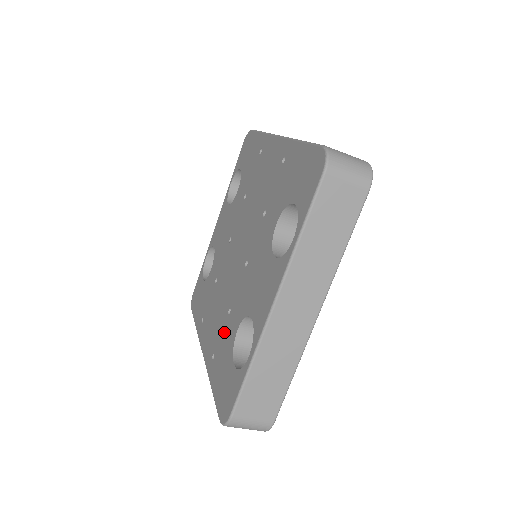
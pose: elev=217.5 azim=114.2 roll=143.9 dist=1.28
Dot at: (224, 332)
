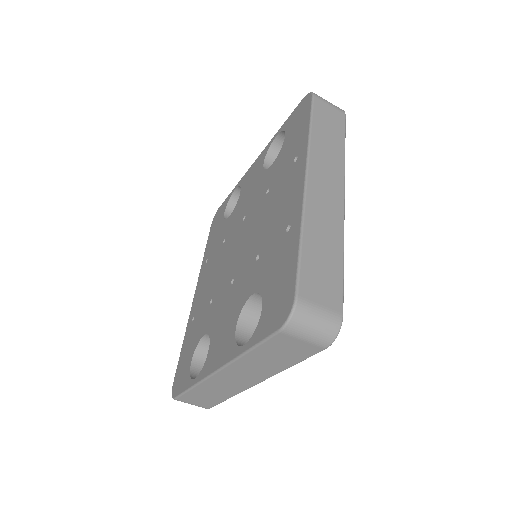
Dot at: (202, 314)
